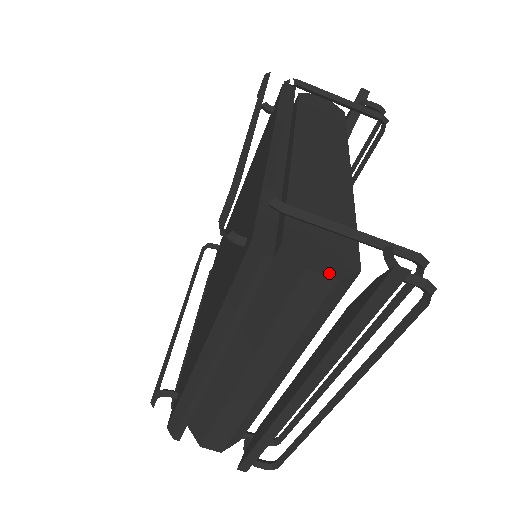
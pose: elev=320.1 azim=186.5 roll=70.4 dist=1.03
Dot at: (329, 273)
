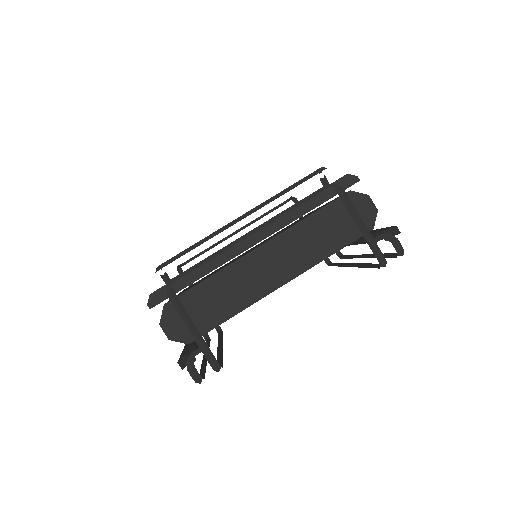
Dot at: (169, 334)
